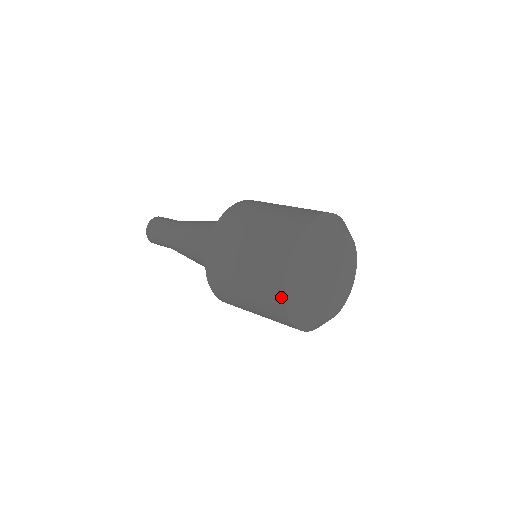
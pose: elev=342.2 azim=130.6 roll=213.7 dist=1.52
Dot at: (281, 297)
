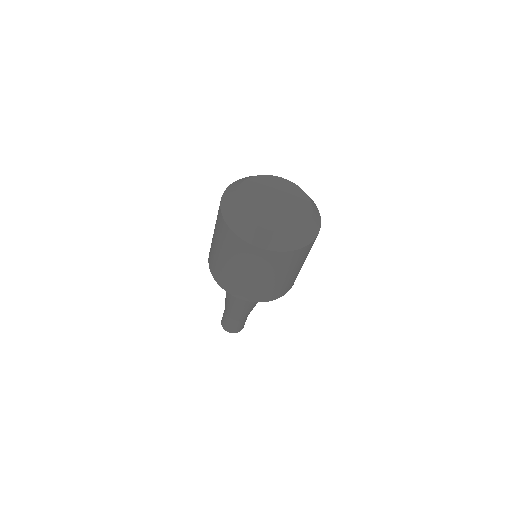
Dot at: occluded
